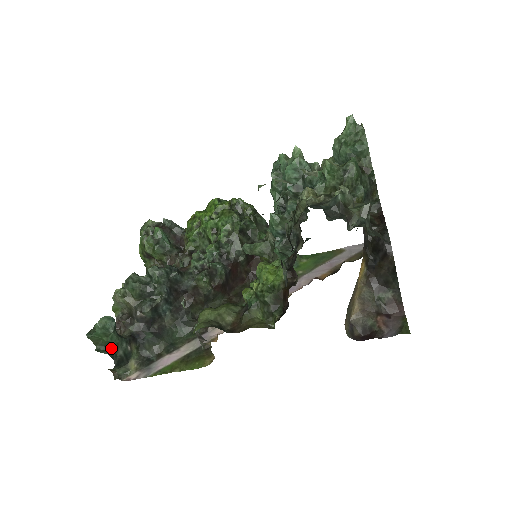
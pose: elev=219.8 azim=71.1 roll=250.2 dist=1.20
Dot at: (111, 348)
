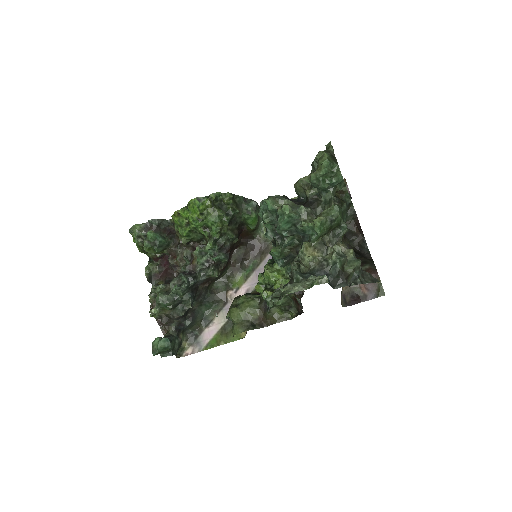
Dot at: (171, 350)
